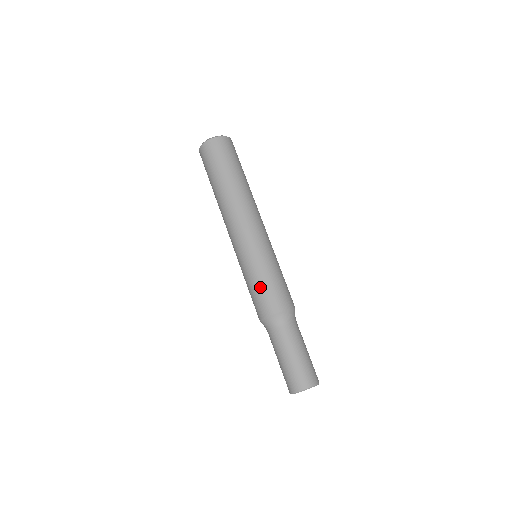
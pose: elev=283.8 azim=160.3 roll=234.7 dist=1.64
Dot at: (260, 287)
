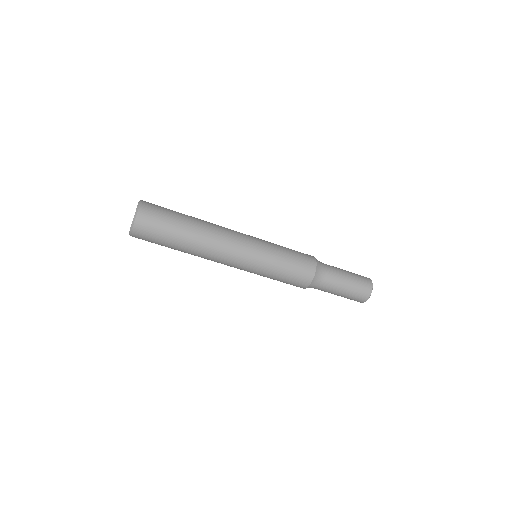
Dot at: (284, 279)
